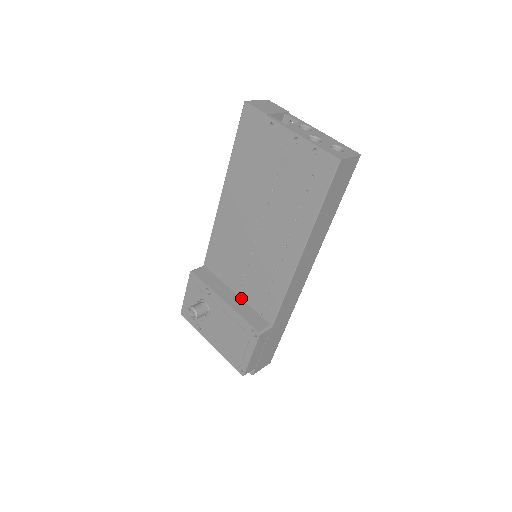
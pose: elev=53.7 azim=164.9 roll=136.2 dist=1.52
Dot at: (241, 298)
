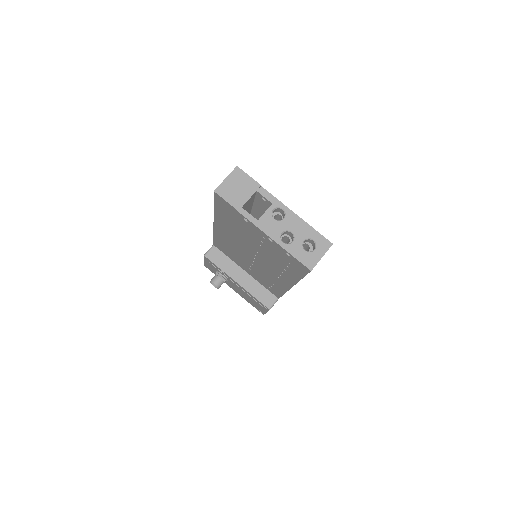
Dot at: (250, 275)
